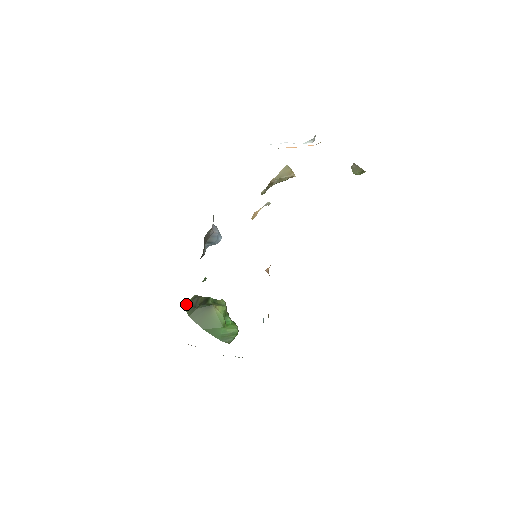
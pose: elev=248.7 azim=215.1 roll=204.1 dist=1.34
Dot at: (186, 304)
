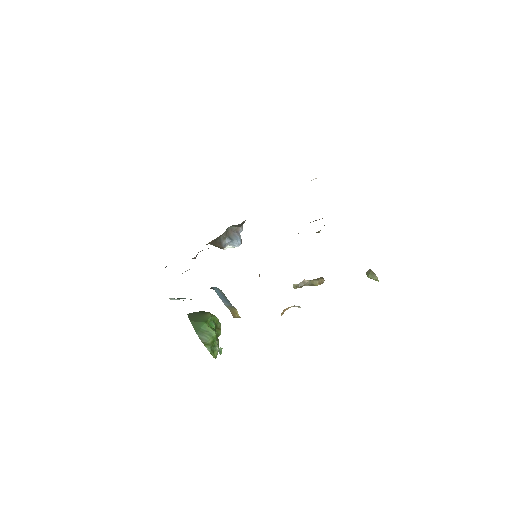
Dot at: occluded
